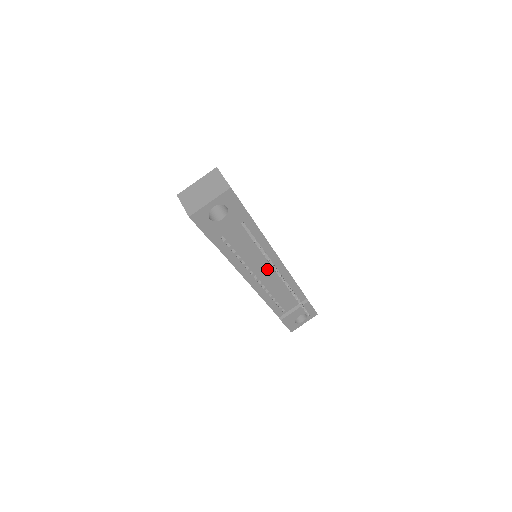
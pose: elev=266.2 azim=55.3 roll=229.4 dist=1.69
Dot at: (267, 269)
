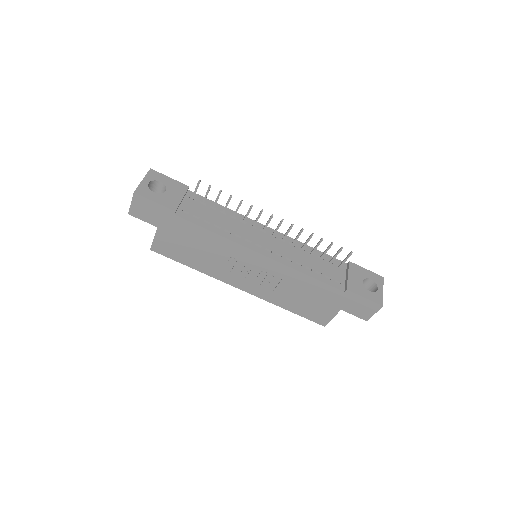
Dot at: (261, 236)
